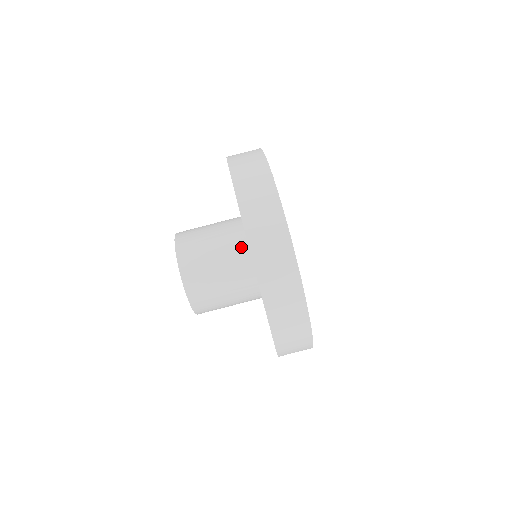
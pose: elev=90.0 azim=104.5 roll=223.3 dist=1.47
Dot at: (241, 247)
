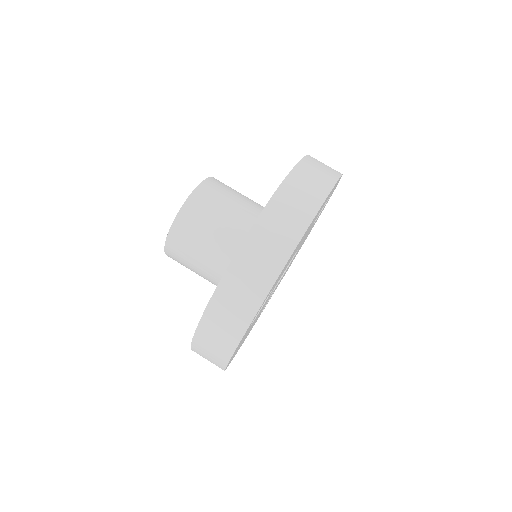
Dot at: occluded
